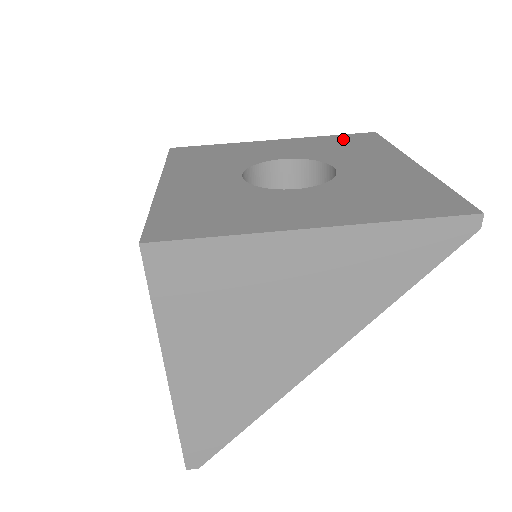
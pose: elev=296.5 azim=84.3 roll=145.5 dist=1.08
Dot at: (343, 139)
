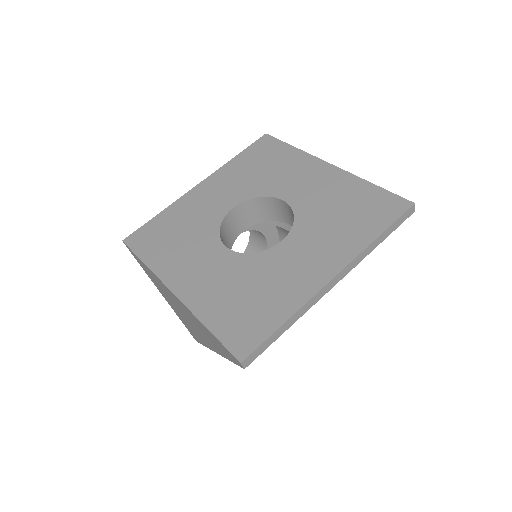
Dot at: (368, 198)
